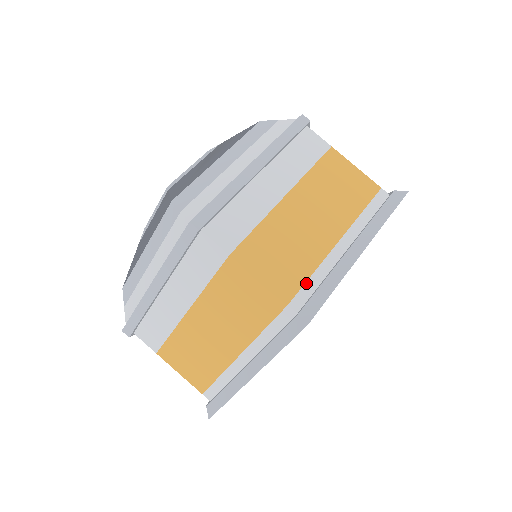
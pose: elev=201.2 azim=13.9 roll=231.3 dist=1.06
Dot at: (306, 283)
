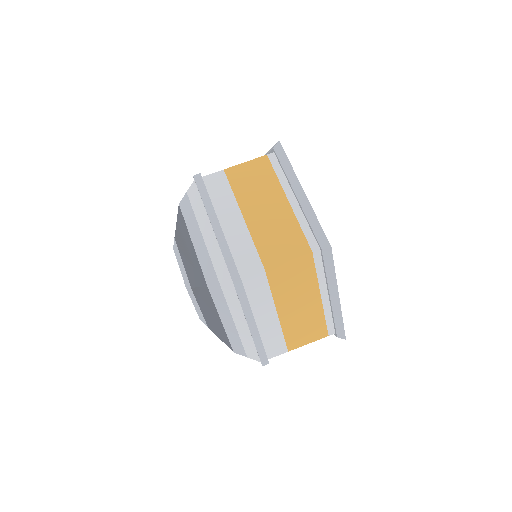
Dot at: (304, 234)
